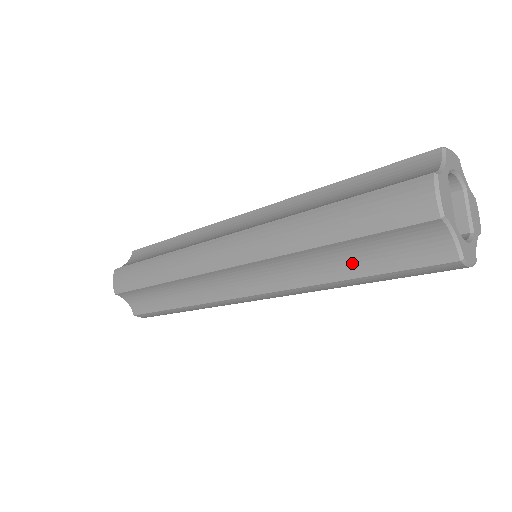
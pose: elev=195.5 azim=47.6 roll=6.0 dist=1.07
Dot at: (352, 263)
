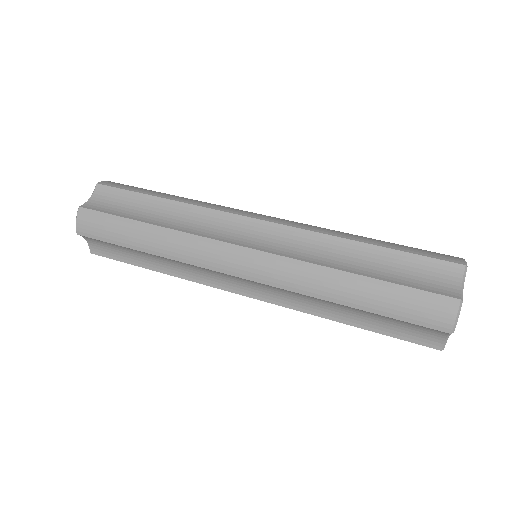
Dot at: (359, 318)
